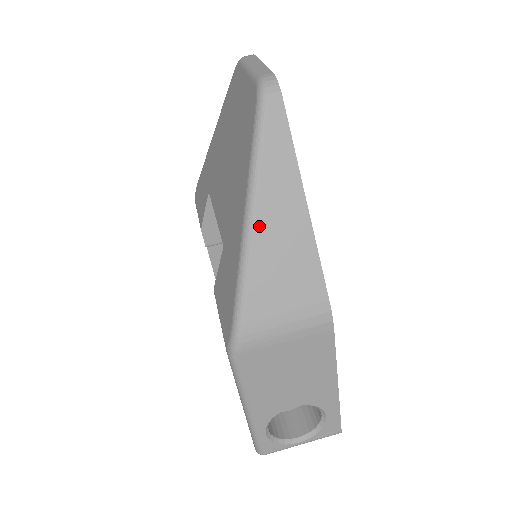
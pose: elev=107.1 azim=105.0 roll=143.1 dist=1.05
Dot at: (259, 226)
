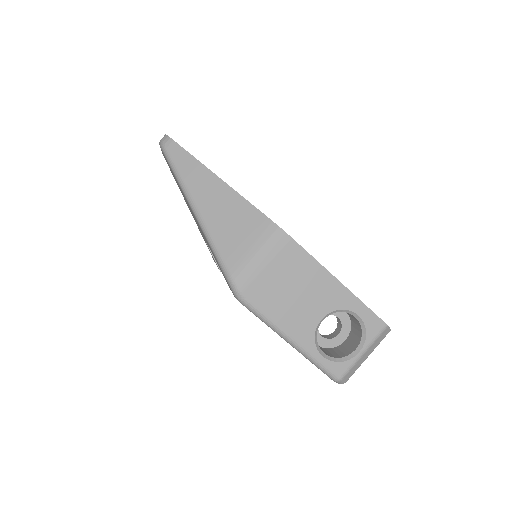
Dot at: (203, 210)
